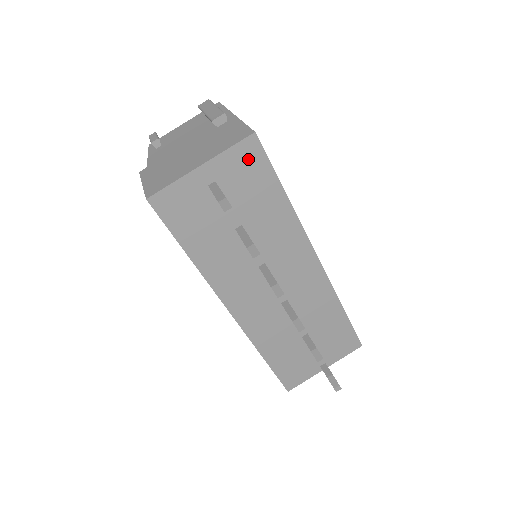
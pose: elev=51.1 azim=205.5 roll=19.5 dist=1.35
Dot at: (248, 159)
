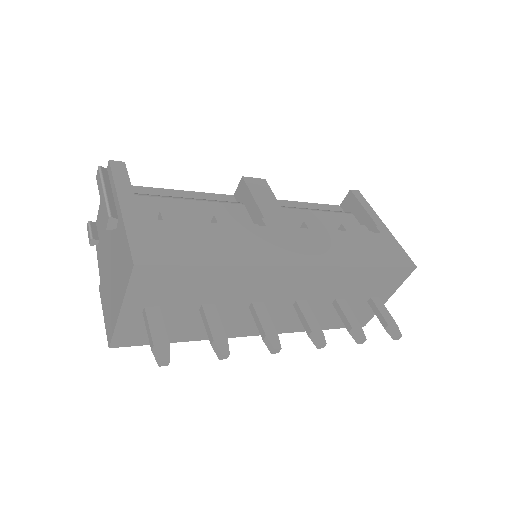
Dot at: (152, 279)
